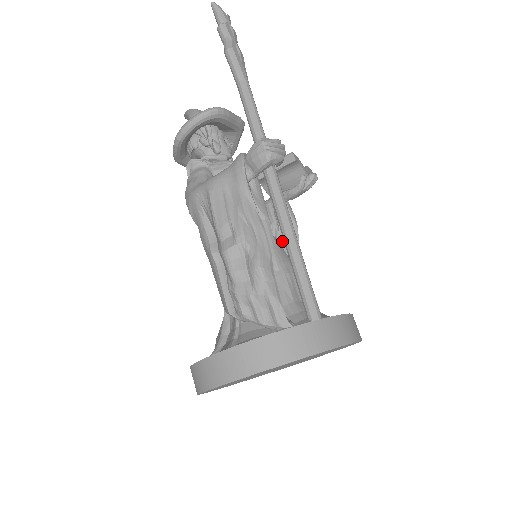
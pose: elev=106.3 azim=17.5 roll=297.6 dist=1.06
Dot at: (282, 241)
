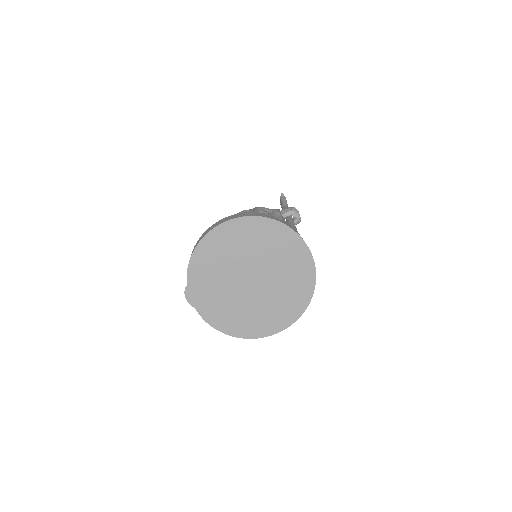
Dot at: occluded
